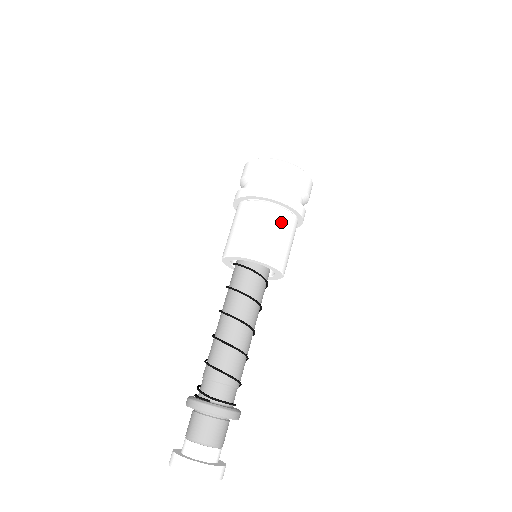
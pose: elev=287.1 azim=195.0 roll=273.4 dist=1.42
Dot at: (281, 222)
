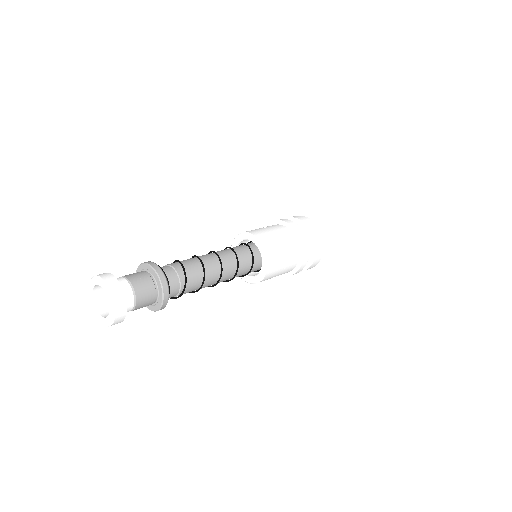
Dot at: (290, 243)
